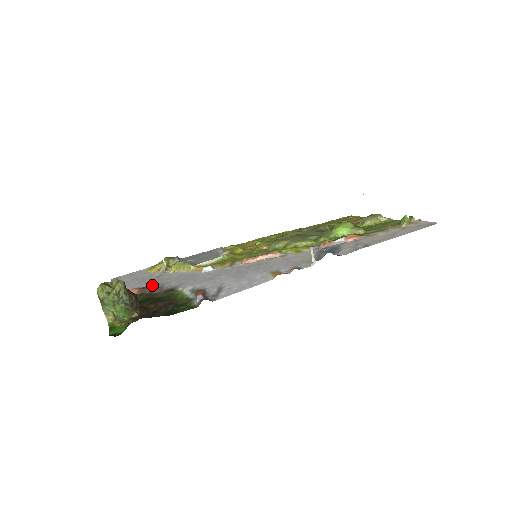
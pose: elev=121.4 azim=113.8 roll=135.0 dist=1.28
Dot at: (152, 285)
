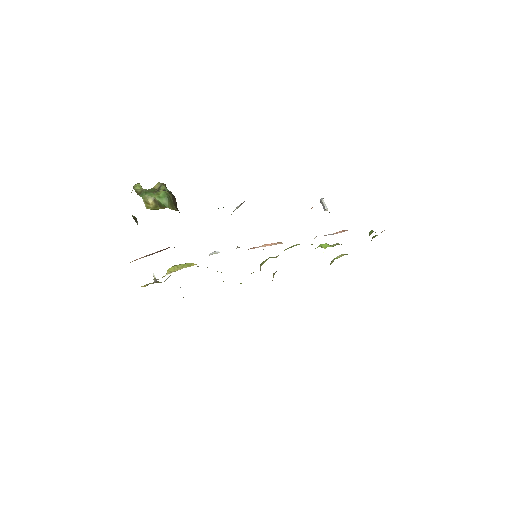
Dot at: occluded
